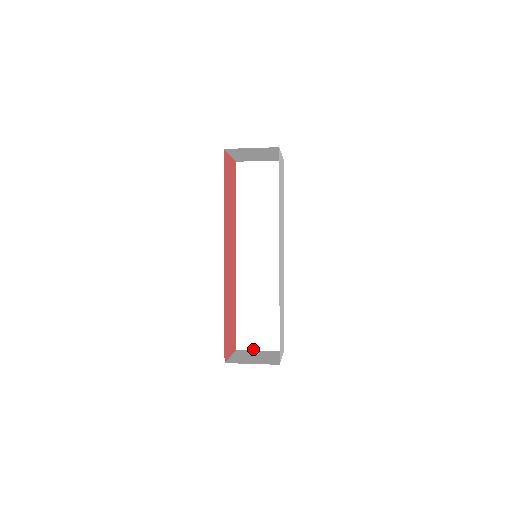
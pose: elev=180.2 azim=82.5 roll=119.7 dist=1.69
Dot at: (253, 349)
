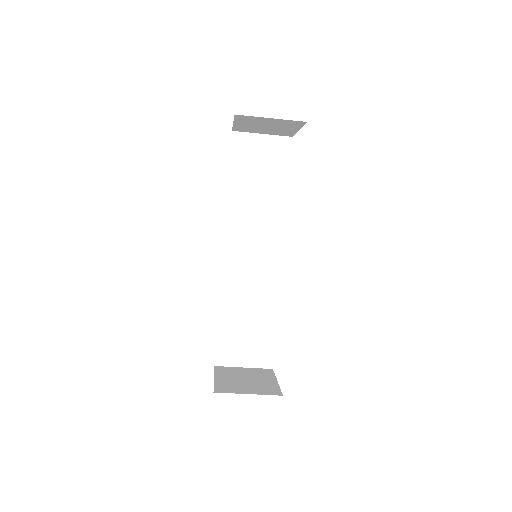
Dot at: (235, 365)
